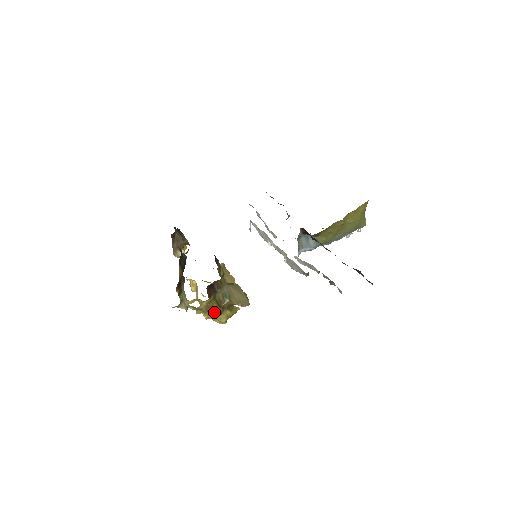
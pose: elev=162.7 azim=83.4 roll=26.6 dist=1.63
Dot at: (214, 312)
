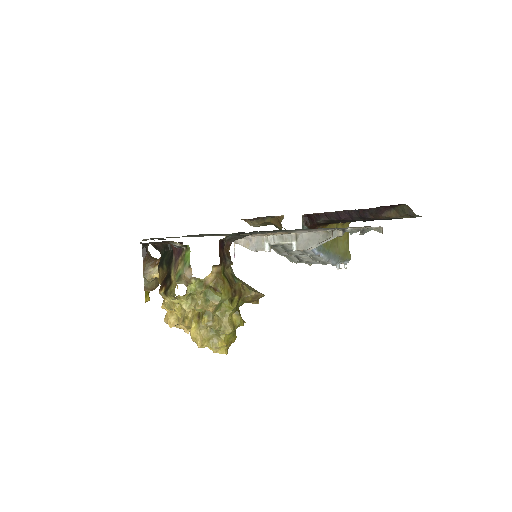
Dot at: (224, 293)
